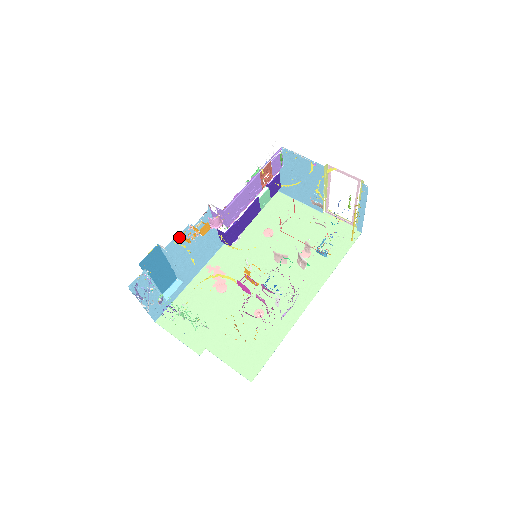
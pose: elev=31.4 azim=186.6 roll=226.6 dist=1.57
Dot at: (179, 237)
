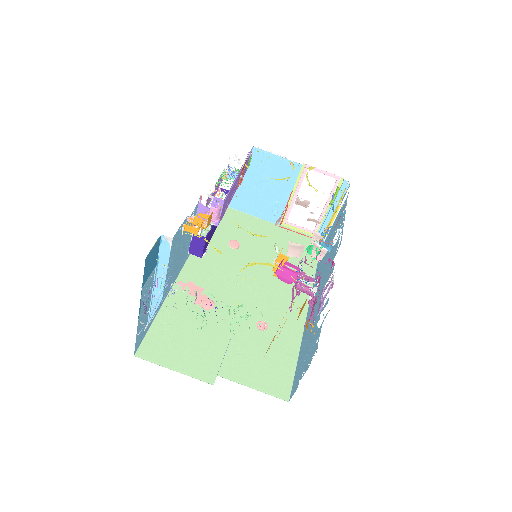
Dot at: (179, 229)
